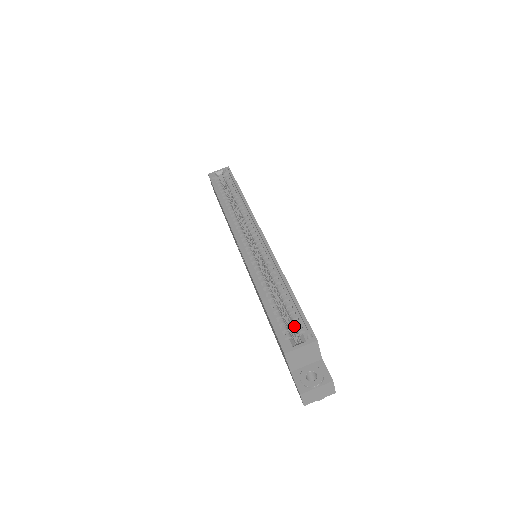
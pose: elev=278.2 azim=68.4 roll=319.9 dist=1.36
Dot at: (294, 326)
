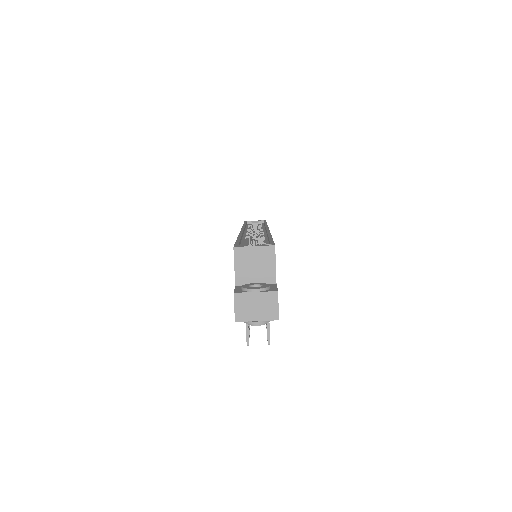
Dot at: occluded
